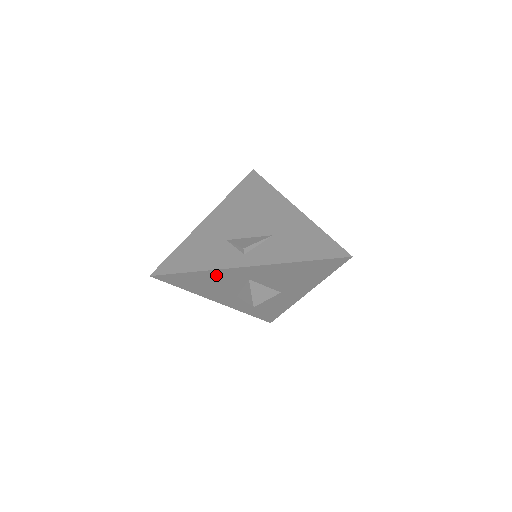
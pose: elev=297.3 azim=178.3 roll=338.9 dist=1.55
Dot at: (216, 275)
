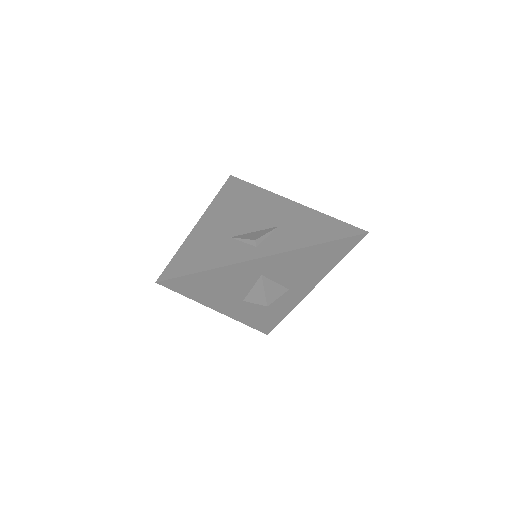
Dot at: (229, 273)
